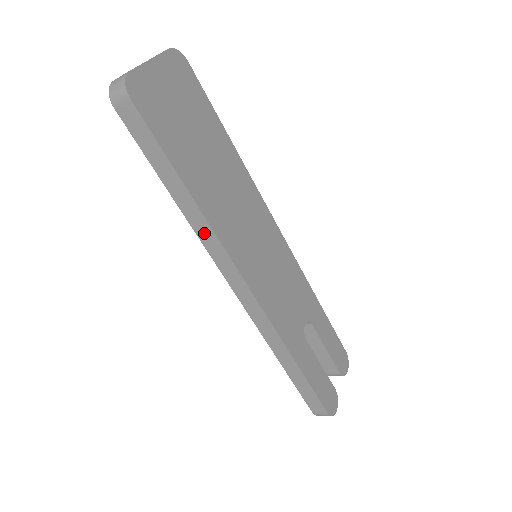
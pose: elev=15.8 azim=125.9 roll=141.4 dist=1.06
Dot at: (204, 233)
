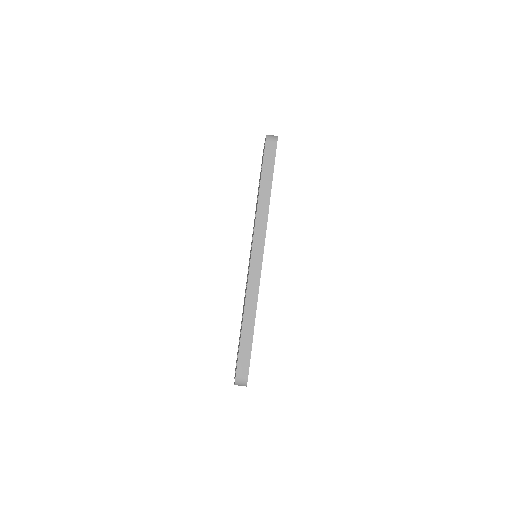
Dot at: (262, 215)
